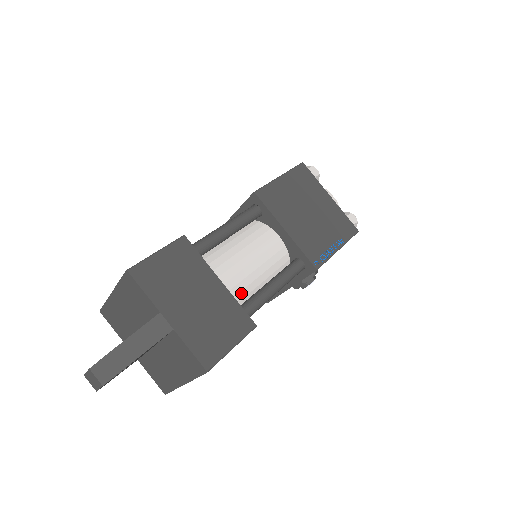
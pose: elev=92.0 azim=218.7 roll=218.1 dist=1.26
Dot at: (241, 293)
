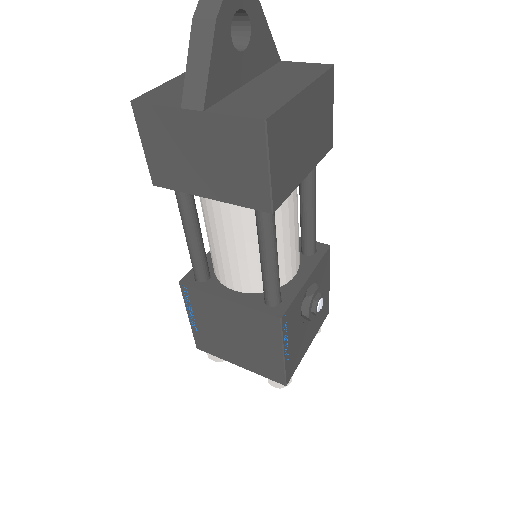
Dot at: occluded
